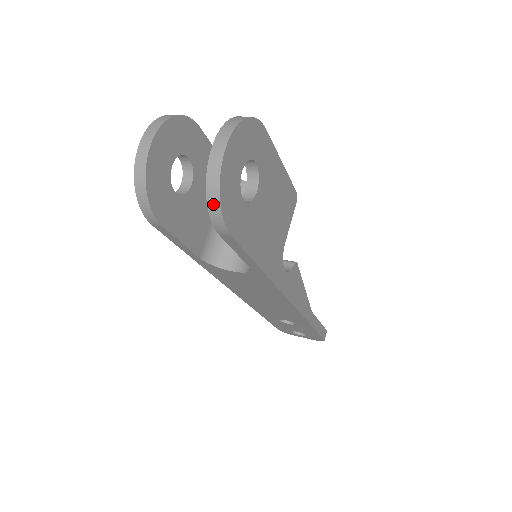
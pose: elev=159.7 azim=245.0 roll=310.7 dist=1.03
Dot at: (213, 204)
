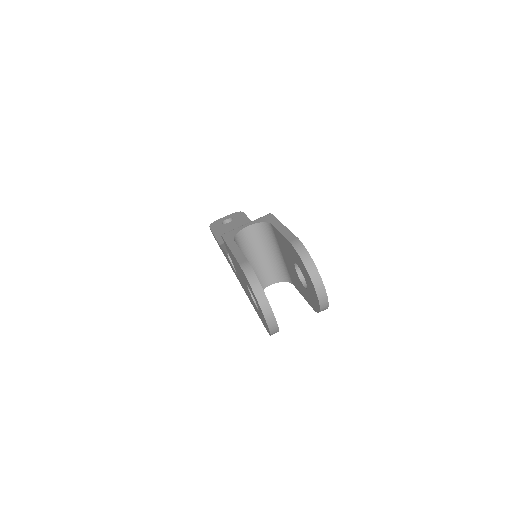
Dot at: occluded
